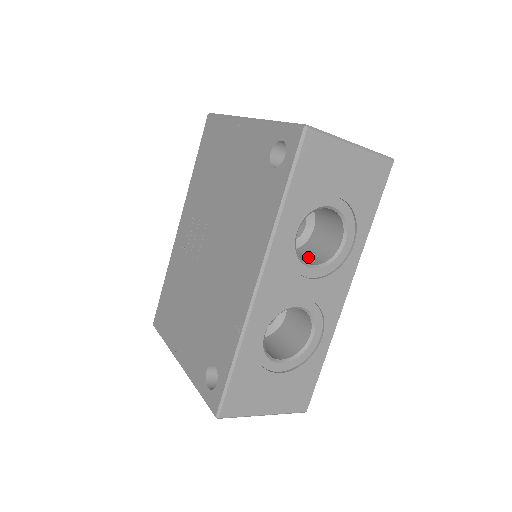
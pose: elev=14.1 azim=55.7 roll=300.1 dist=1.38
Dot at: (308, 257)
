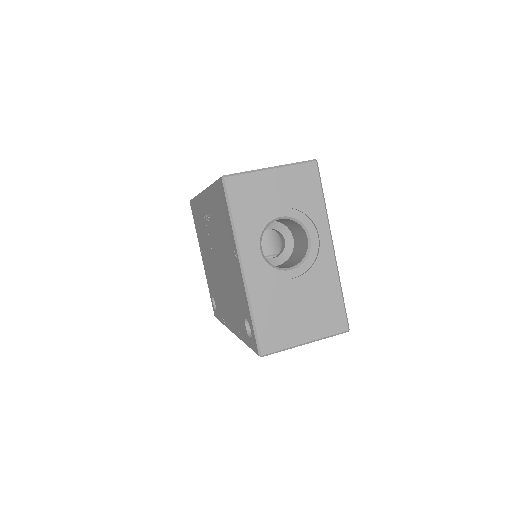
Dot at: occluded
